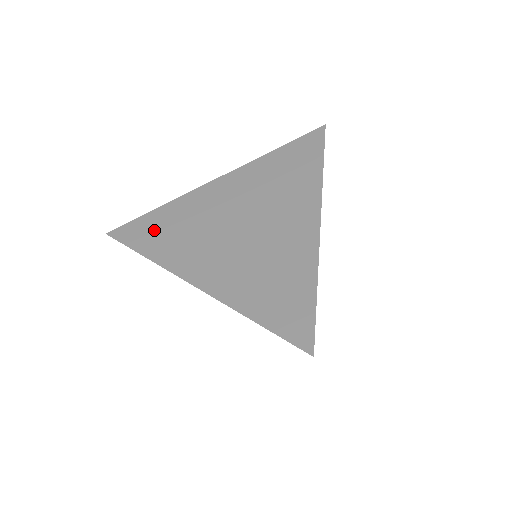
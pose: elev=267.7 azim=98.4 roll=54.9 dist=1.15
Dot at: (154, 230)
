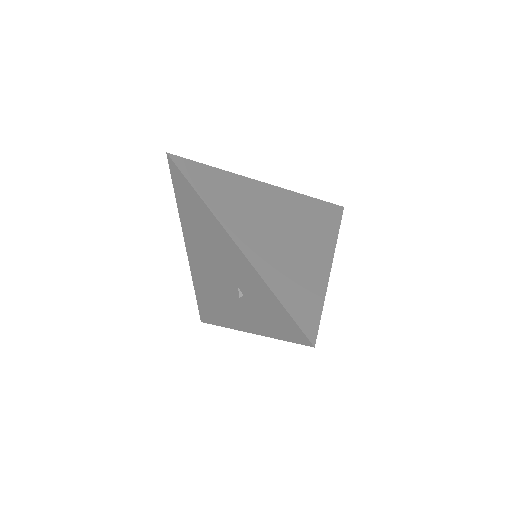
Dot at: (210, 181)
